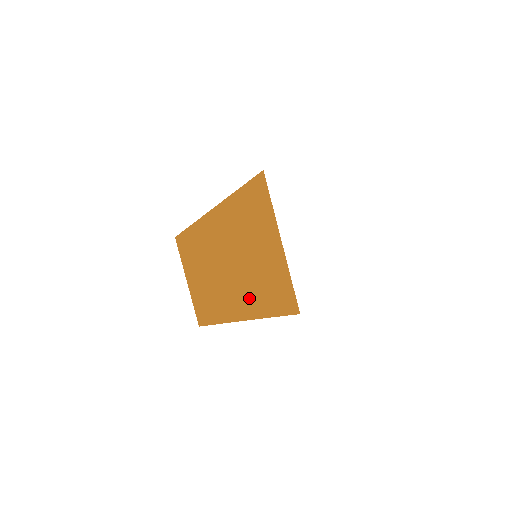
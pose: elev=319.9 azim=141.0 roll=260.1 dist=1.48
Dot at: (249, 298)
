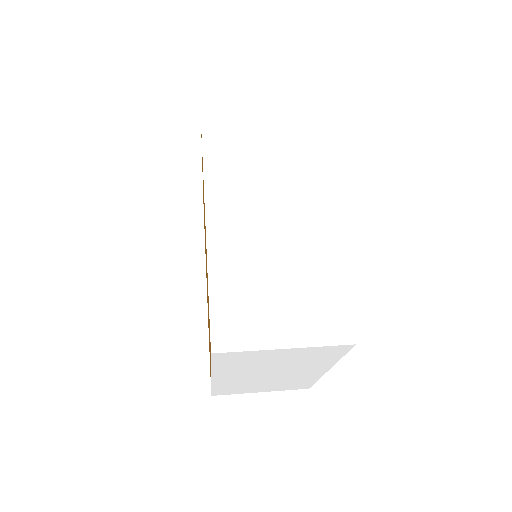
Dot at: occluded
